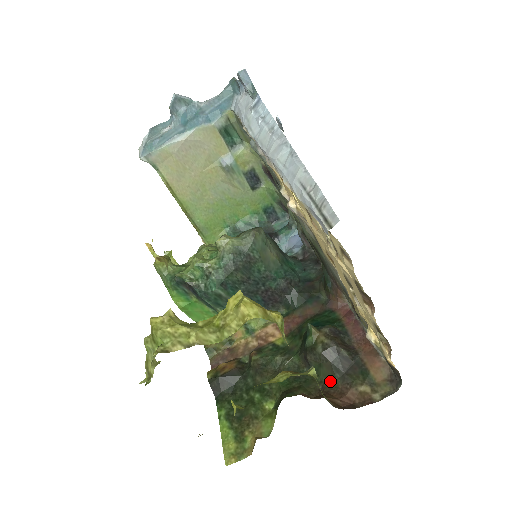
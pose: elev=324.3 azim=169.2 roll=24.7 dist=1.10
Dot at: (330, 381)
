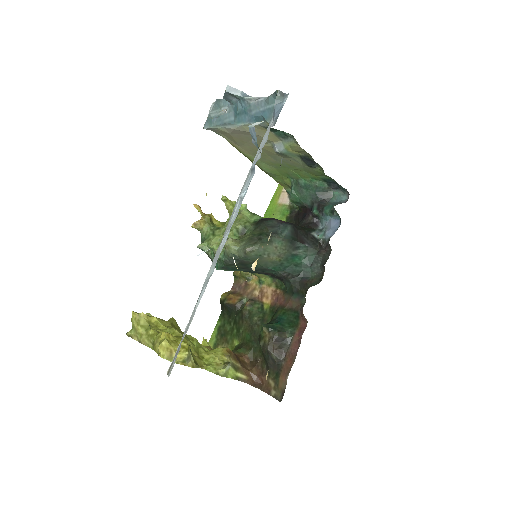
Dot at: (263, 361)
